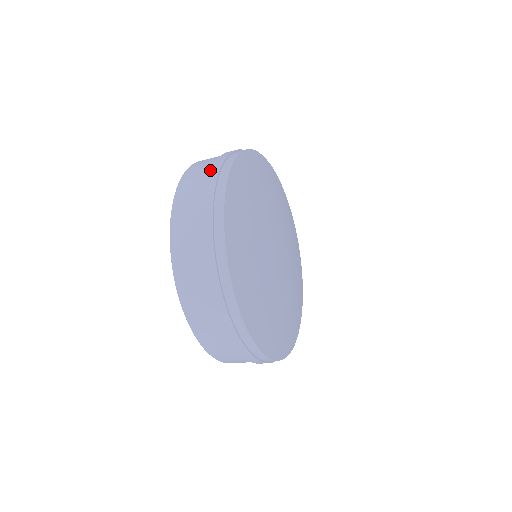
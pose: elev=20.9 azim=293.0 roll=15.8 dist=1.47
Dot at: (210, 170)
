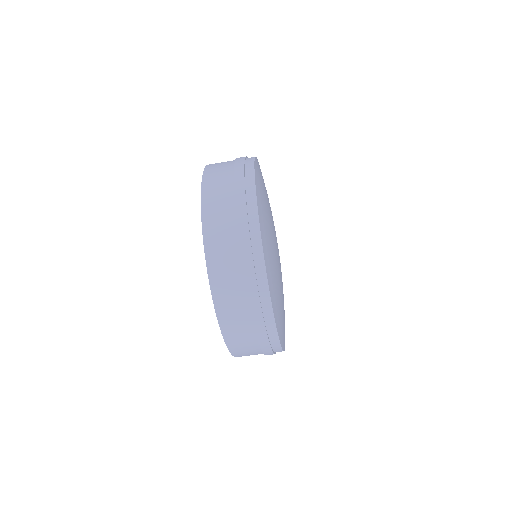
Dot at: occluded
